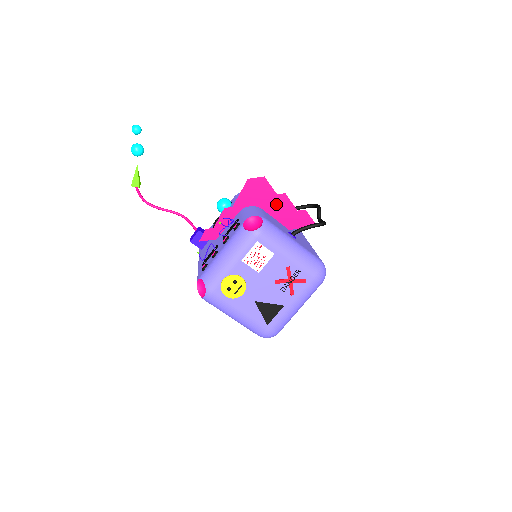
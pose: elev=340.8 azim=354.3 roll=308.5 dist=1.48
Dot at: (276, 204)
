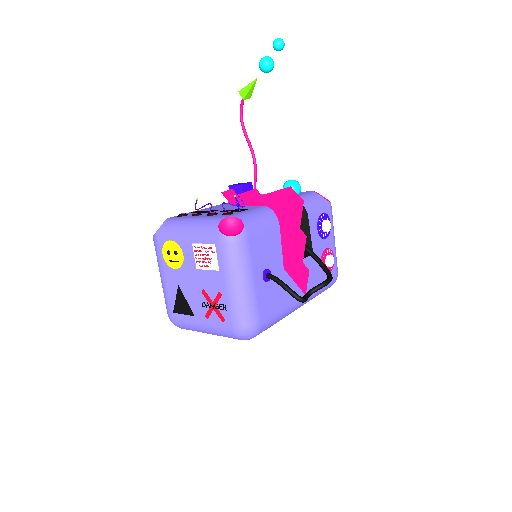
Dot at: (293, 235)
